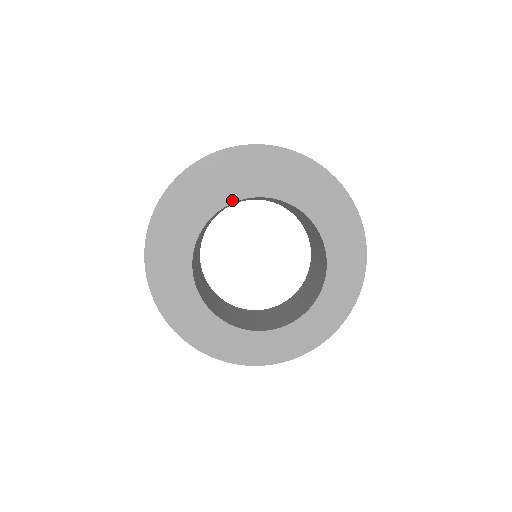
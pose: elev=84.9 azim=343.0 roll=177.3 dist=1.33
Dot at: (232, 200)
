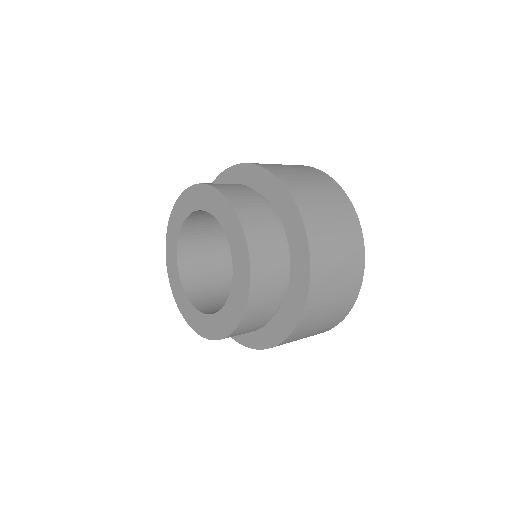
Dot at: (189, 212)
